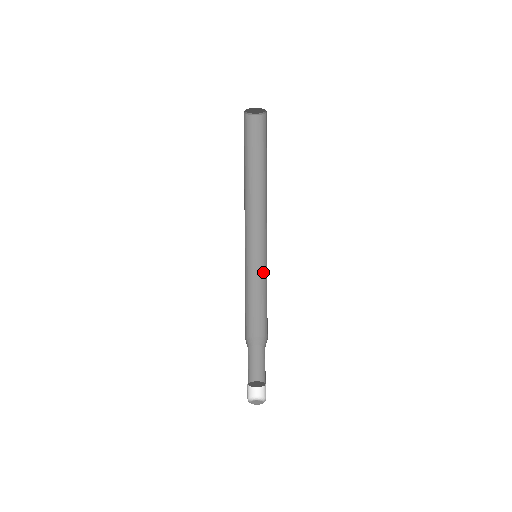
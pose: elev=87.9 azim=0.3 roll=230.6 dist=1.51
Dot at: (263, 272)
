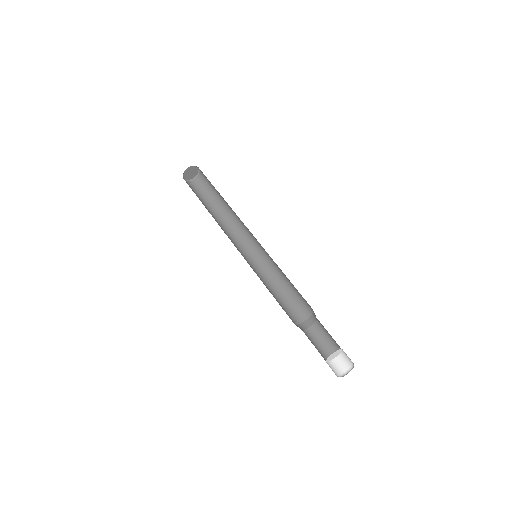
Dot at: (273, 265)
